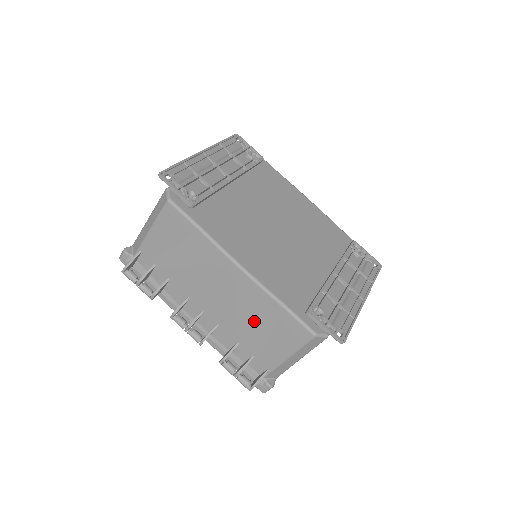
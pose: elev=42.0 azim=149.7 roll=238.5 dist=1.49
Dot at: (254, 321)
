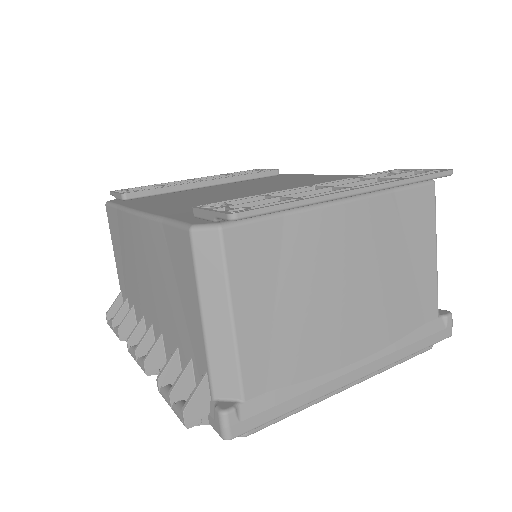
Dot at: (165, 284)
